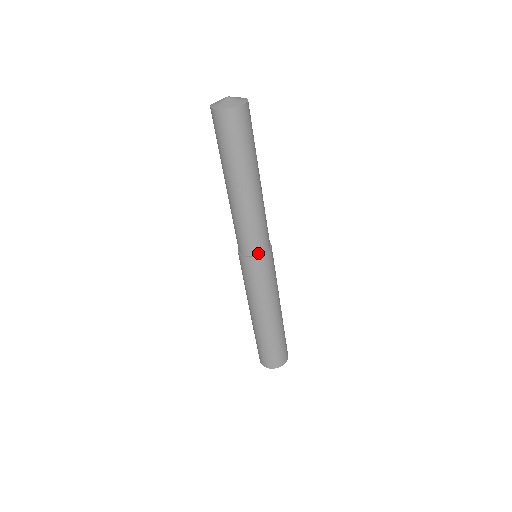
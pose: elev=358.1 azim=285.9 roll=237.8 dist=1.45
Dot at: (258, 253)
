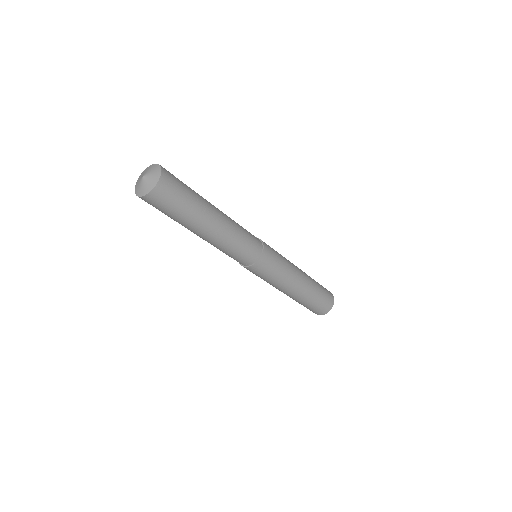
Dot at: (254, 261)
